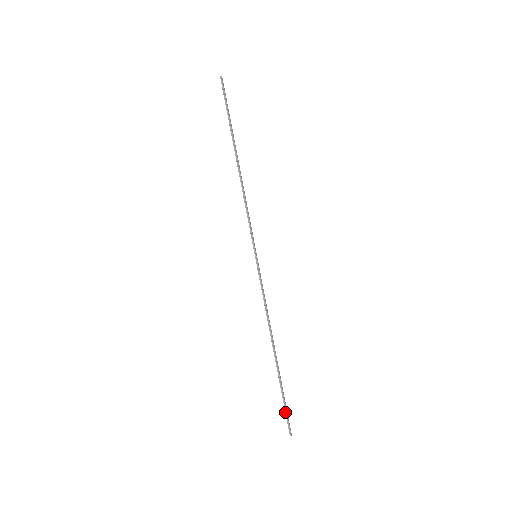
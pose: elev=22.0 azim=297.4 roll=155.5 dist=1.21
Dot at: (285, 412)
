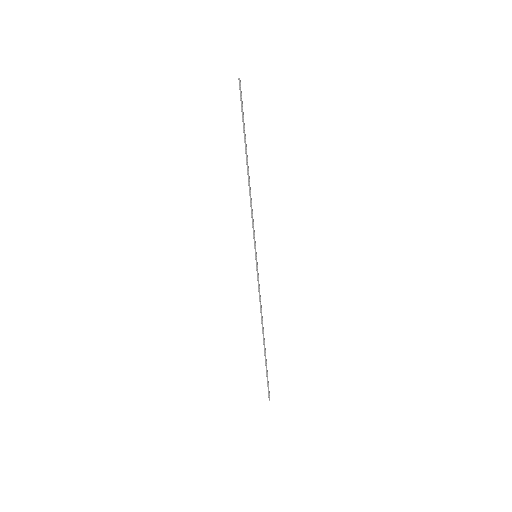
Dot at: (267, 383)
